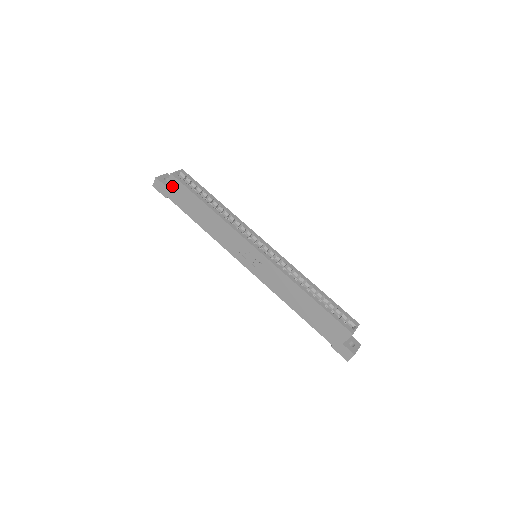
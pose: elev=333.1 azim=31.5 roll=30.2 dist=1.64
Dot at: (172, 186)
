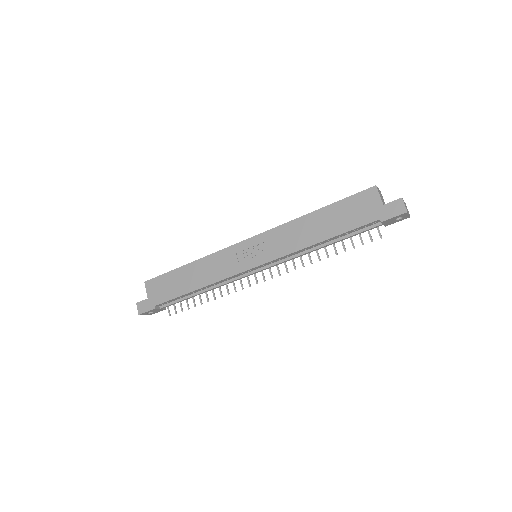
Dot at: (152, 290)
